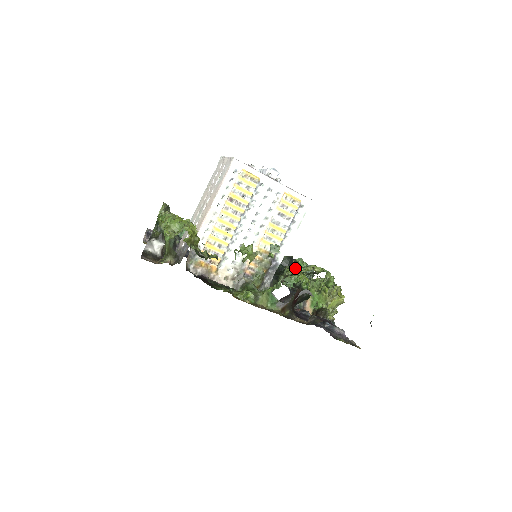
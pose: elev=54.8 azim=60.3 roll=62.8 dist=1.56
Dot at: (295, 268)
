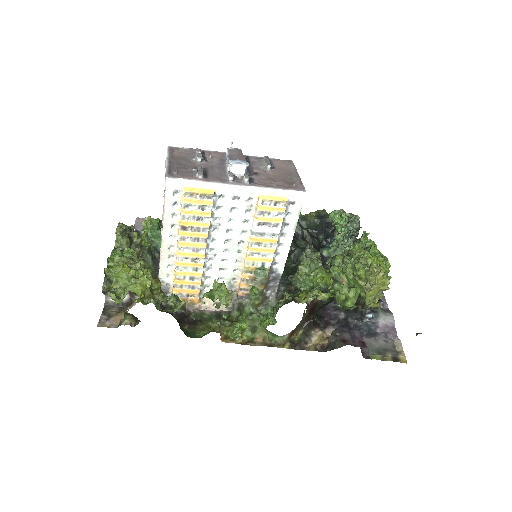
Dot at: (311, 263)
